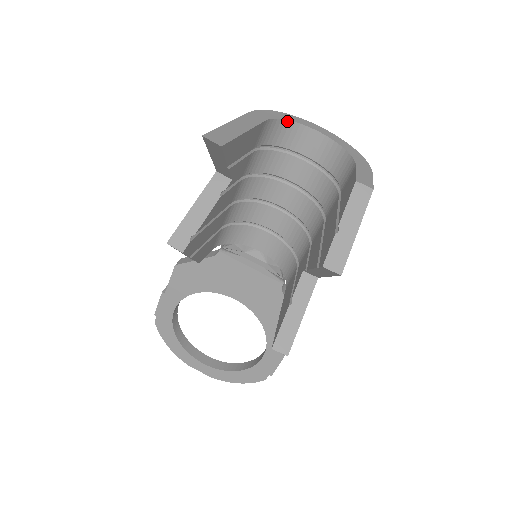
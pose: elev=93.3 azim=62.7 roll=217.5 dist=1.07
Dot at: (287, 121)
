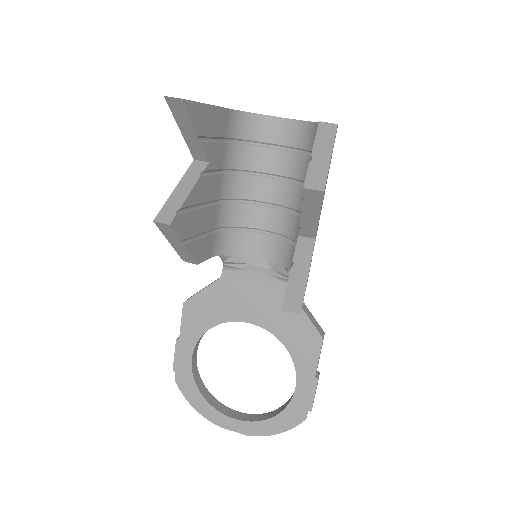
Dot at: (252, 114)
